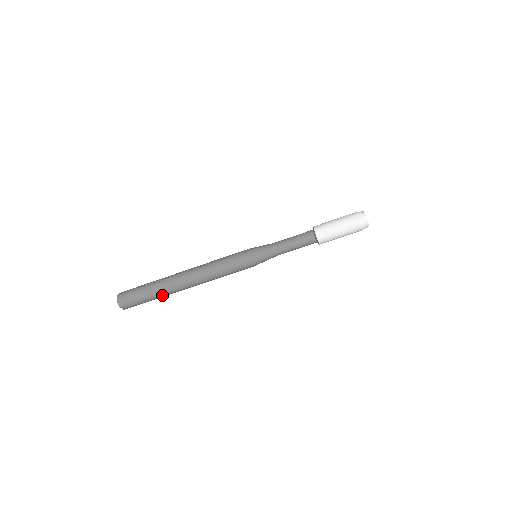
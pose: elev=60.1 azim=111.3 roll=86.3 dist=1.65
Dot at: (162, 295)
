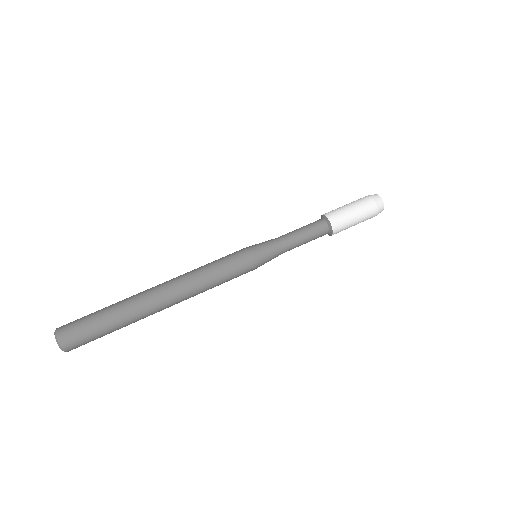
Dot at: (125, 315)
